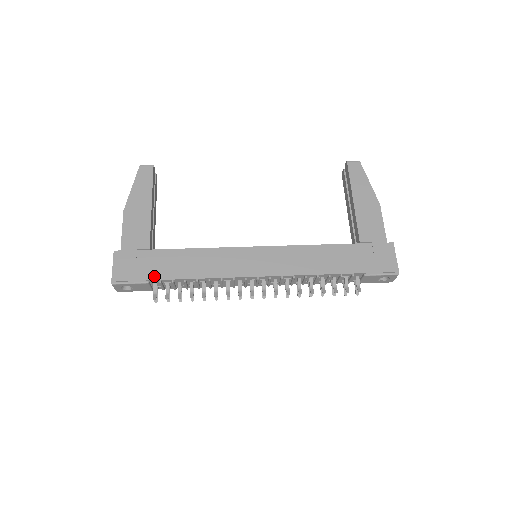
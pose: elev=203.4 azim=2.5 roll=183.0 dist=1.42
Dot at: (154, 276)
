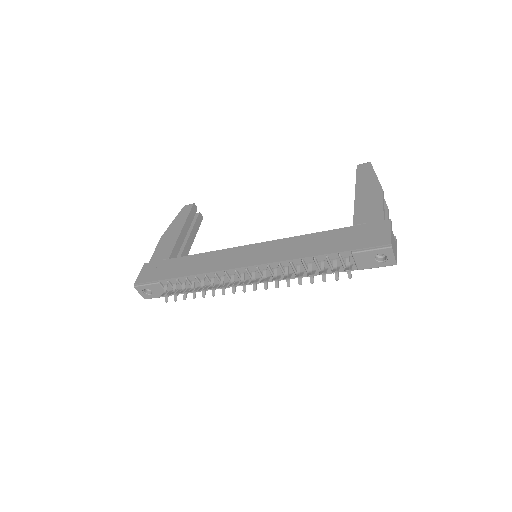
Dot at: (164, 277)
